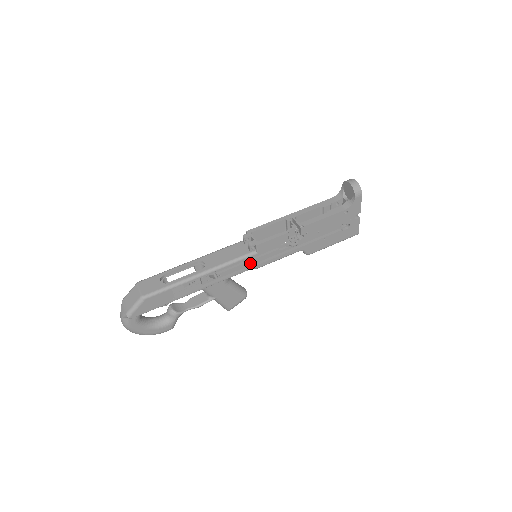
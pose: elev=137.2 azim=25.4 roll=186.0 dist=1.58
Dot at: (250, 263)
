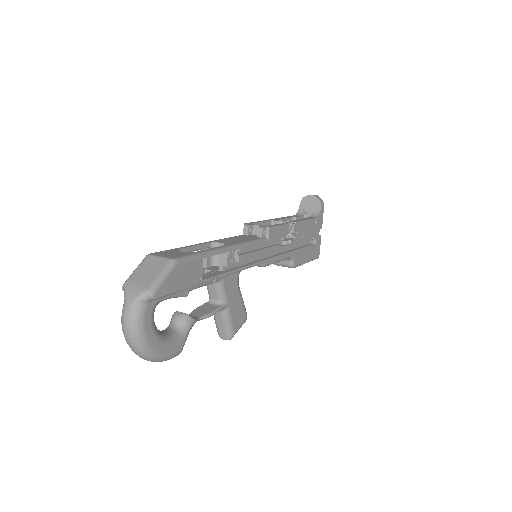
Dot at: (262, 253)
